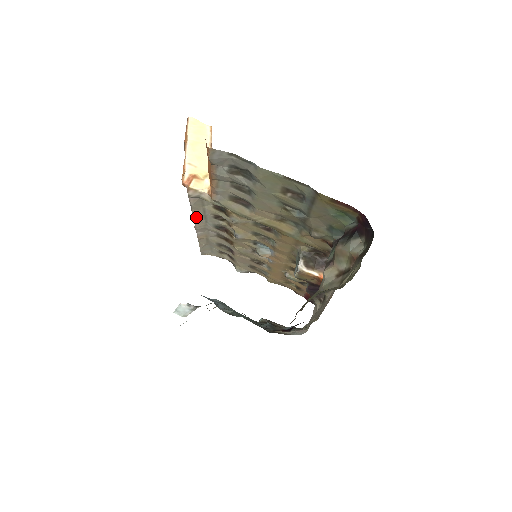
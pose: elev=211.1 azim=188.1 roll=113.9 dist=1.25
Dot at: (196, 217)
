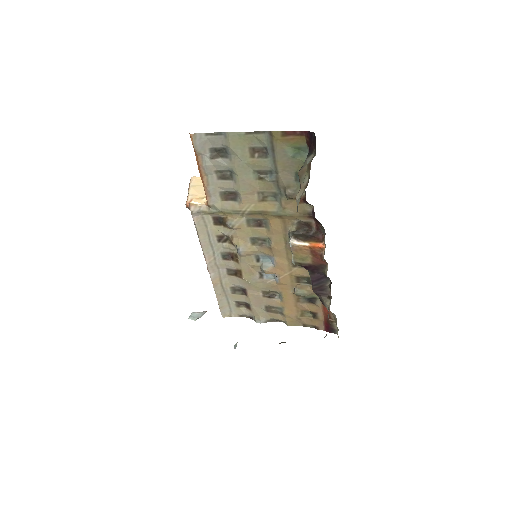
Dot at: (204, 247)
